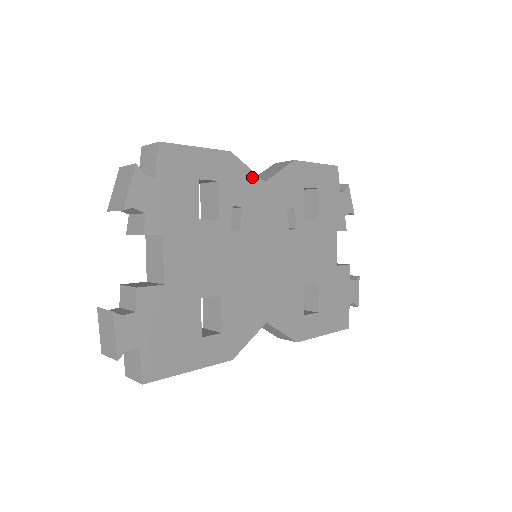
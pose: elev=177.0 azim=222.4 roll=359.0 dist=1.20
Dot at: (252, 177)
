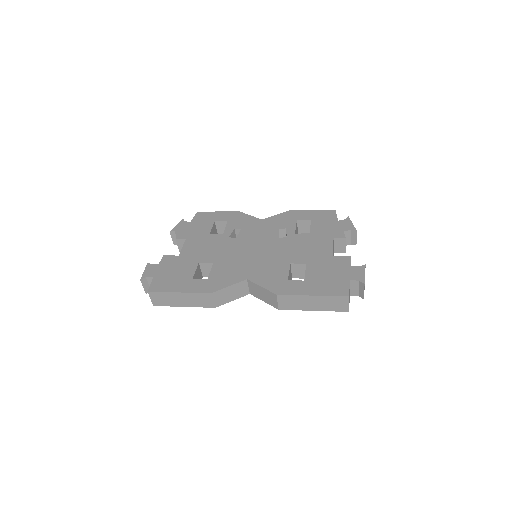
Dot at: (252, 219)
